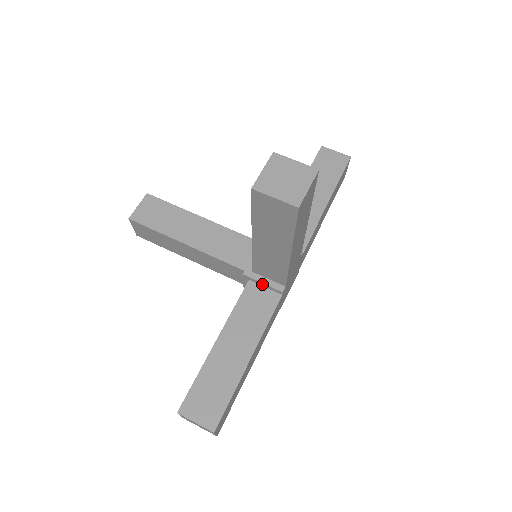
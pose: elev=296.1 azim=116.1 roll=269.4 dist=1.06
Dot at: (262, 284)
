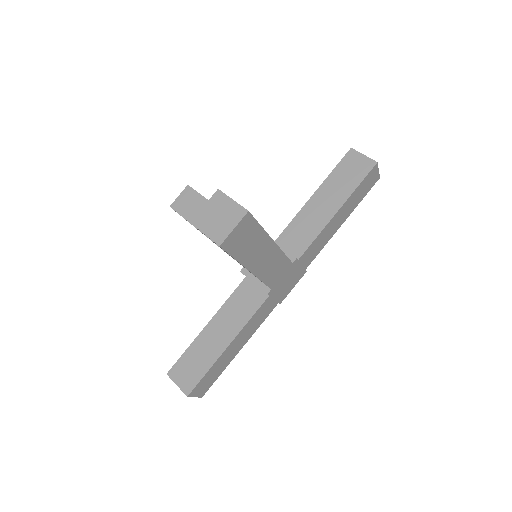
Dot at: (254, 283)
